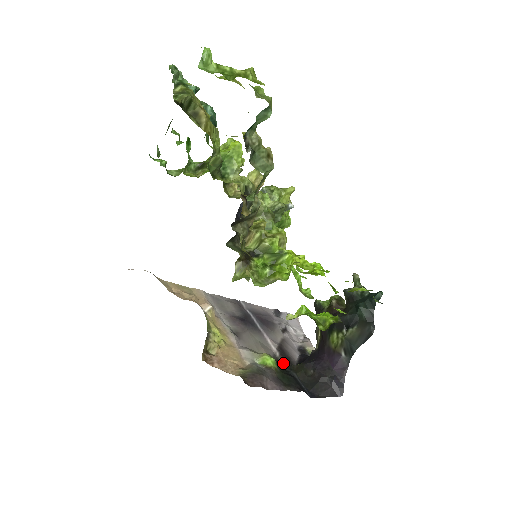
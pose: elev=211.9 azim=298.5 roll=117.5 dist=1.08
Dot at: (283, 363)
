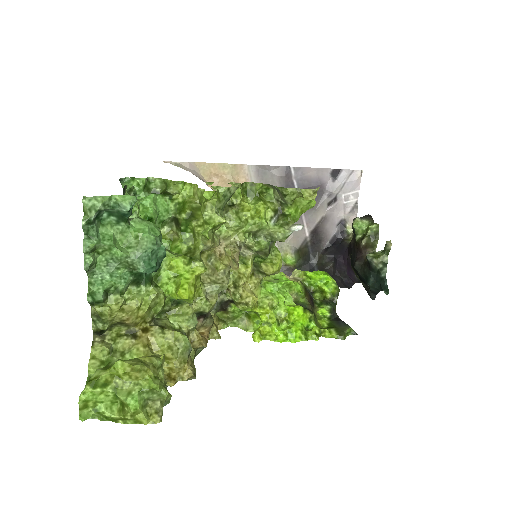
Dot at: (311, 248)
